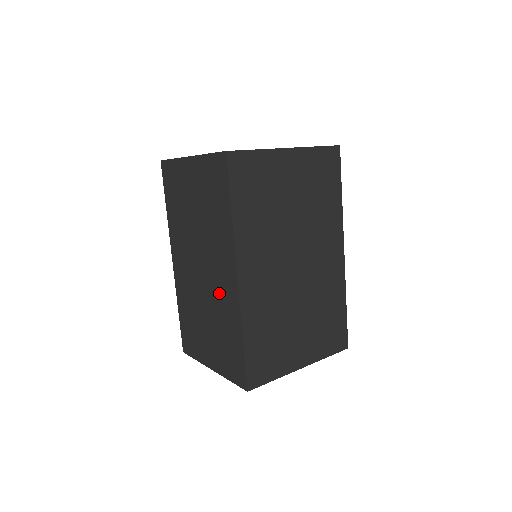
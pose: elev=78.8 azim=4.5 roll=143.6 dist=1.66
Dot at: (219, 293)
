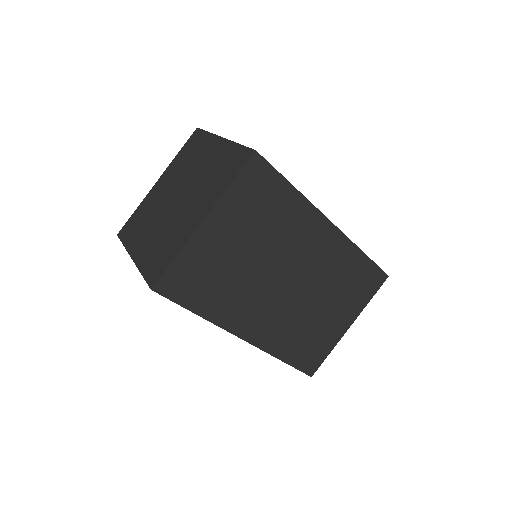
Dot at: occluded
